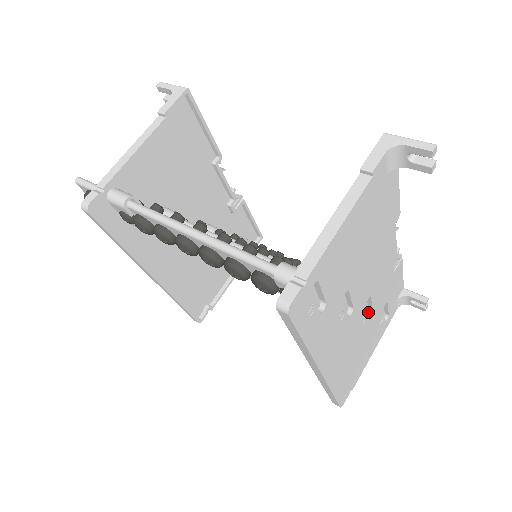
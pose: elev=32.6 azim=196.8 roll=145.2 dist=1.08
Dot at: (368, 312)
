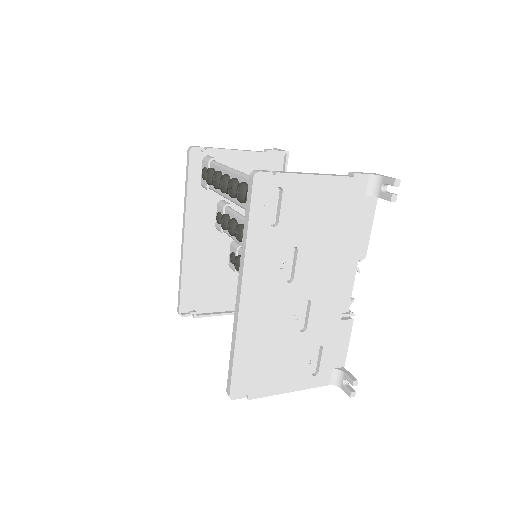
Dot at: (303, 326)
